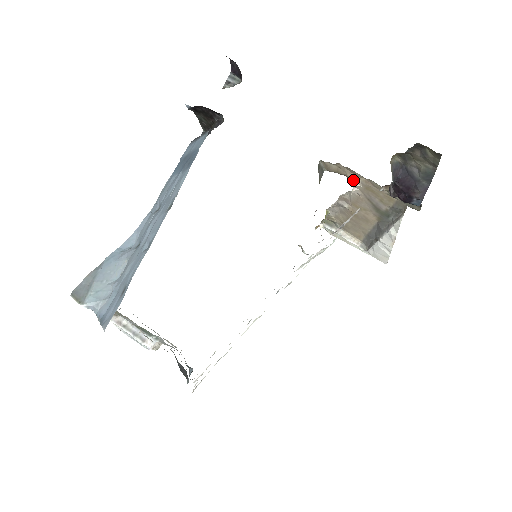
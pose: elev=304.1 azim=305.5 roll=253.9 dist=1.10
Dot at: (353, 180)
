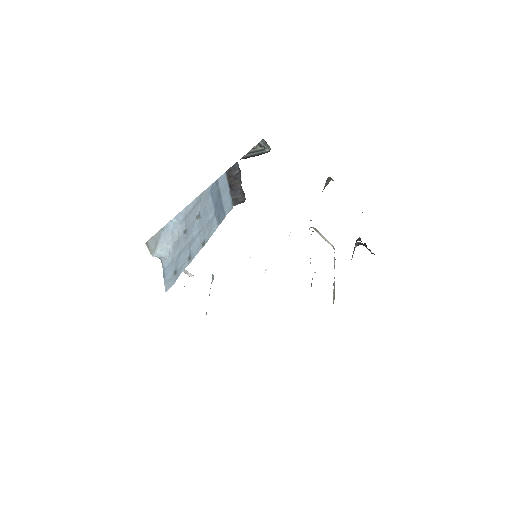
Dot at: occluded
